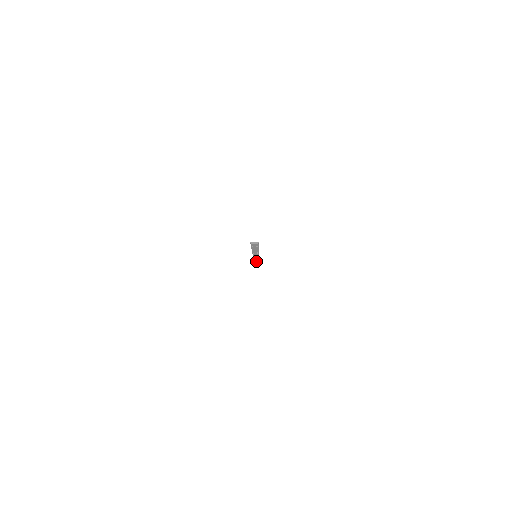
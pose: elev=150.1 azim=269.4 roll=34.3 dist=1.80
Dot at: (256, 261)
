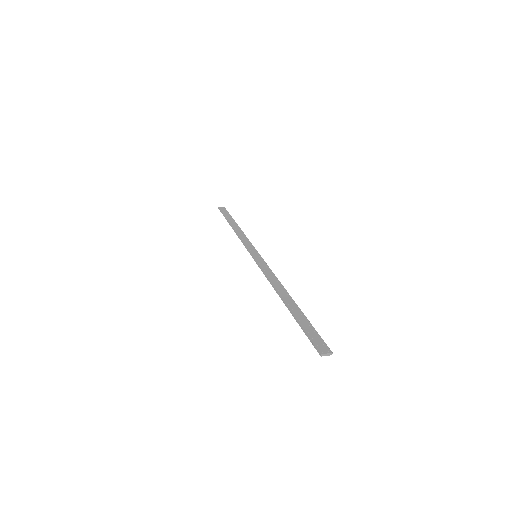
Dot at: occluded
